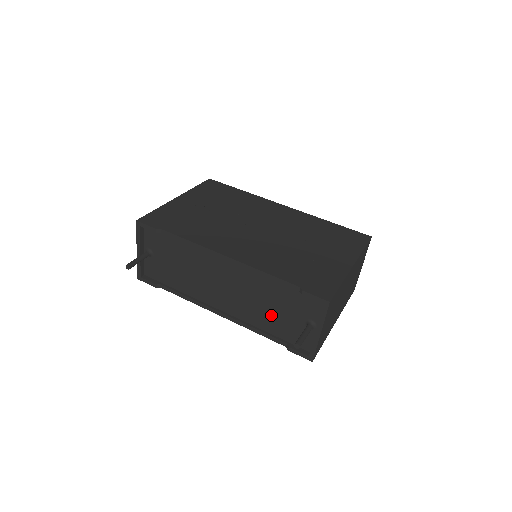
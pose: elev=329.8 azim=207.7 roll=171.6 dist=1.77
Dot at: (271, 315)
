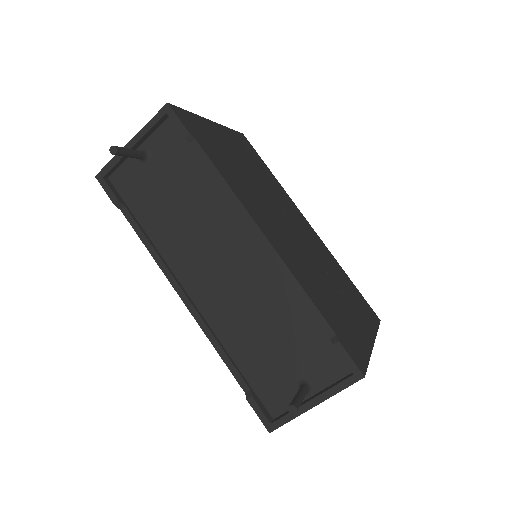
Dot at: (258, 342)
